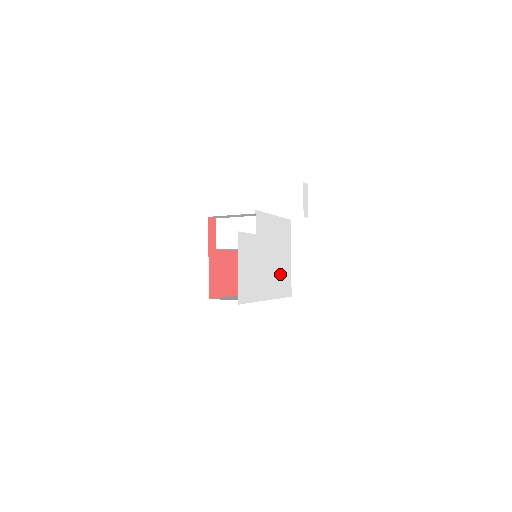
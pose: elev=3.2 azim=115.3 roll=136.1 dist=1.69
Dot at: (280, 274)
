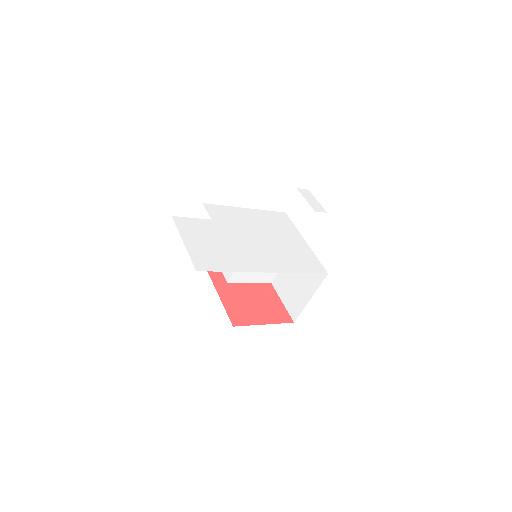
Dot at: (286, 253)
